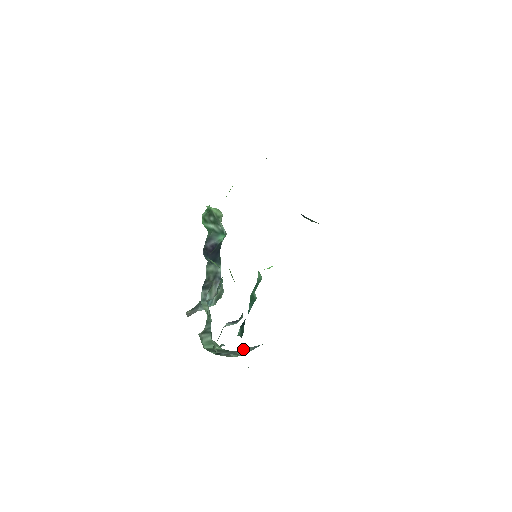
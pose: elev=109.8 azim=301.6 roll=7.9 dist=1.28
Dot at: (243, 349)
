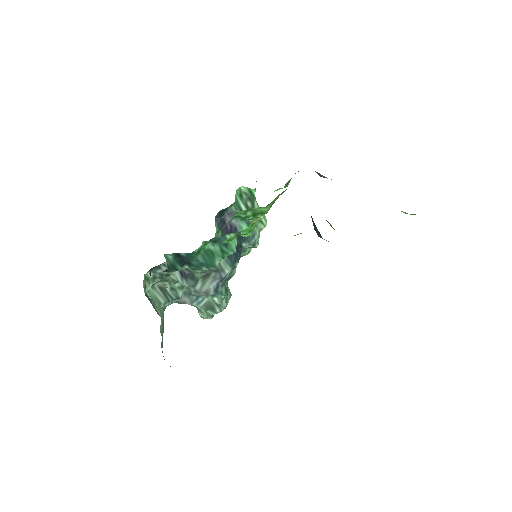
Dot at: occluded
